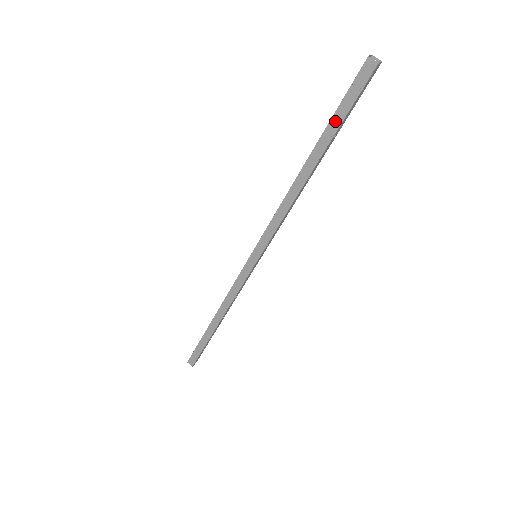
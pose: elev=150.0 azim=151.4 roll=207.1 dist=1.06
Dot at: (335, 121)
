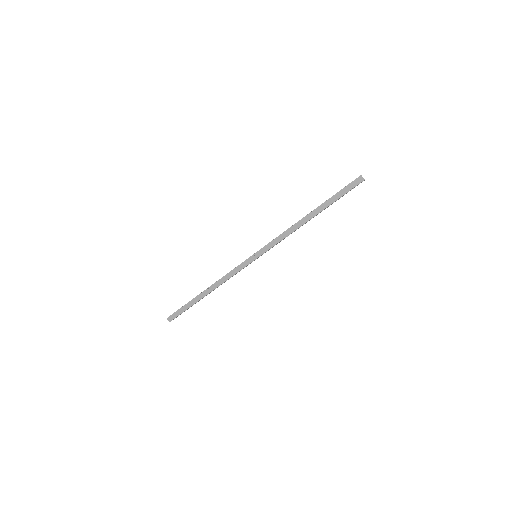
Dot at: (334, 198)
